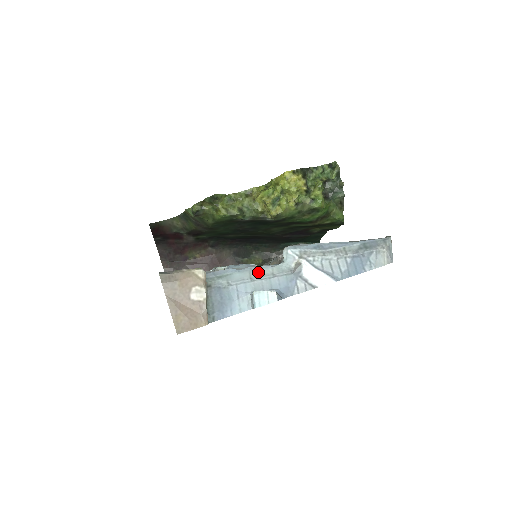
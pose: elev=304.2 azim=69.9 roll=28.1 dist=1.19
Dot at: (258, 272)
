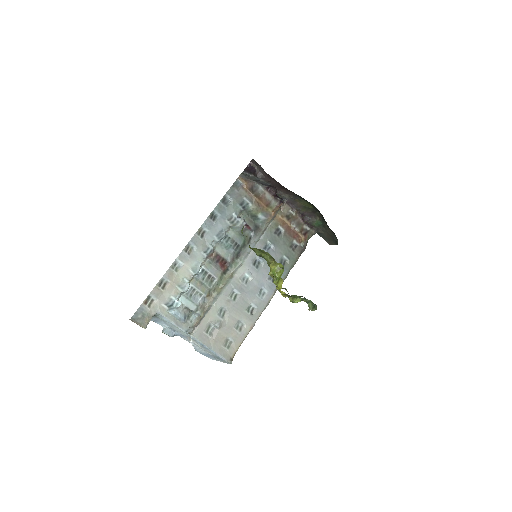
Dot at: (176, 328)
